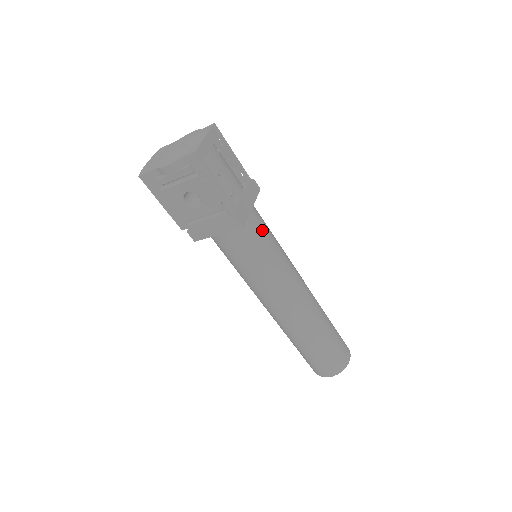
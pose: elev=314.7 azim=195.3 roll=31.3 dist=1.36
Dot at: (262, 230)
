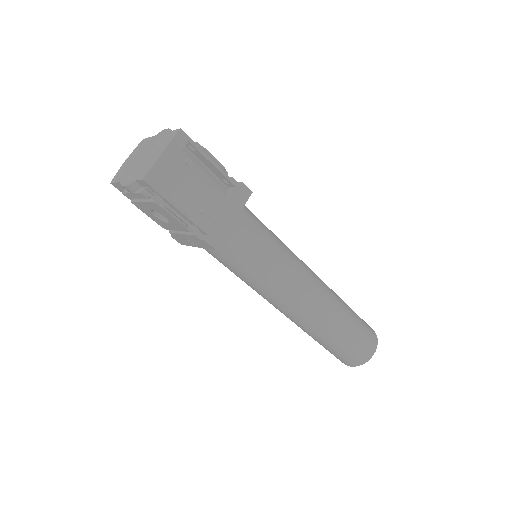
Dot at: (251, 241)
